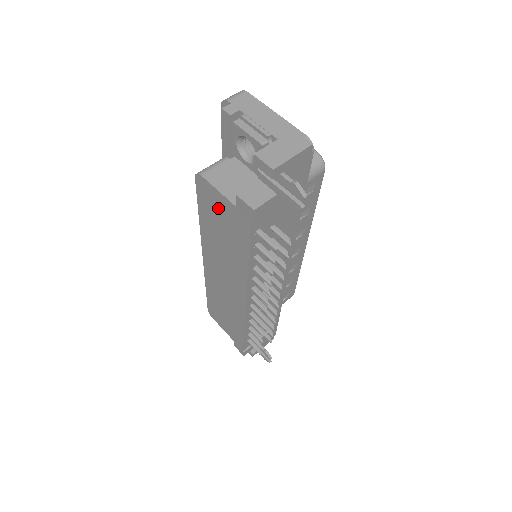
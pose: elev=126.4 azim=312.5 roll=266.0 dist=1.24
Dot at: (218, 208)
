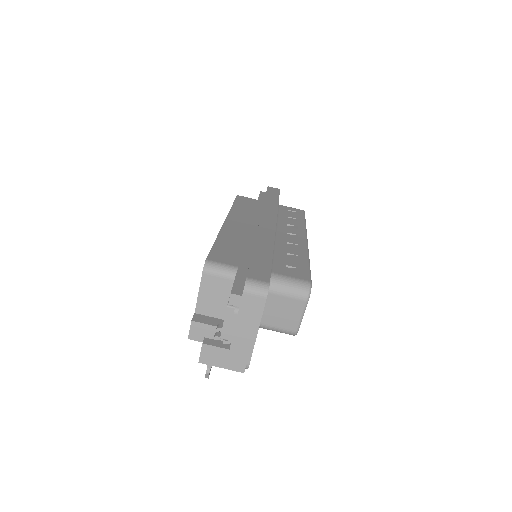
Dot at: occluded
